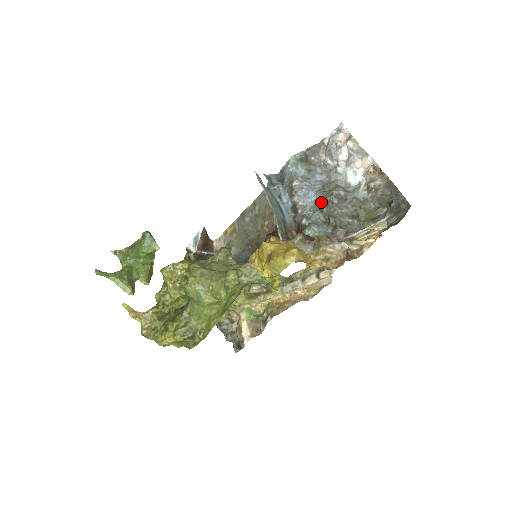
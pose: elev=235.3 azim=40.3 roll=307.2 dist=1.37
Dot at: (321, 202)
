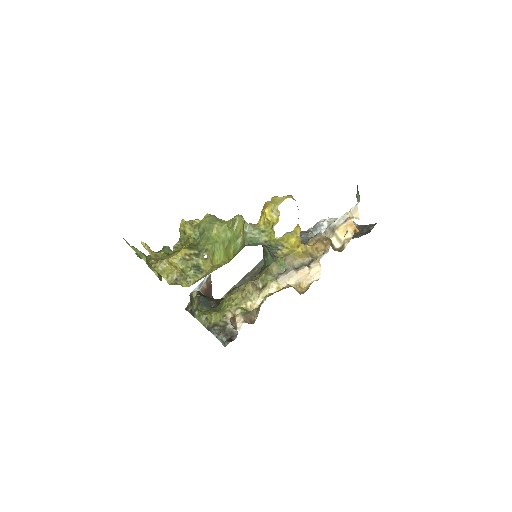
Dot at: occluded
